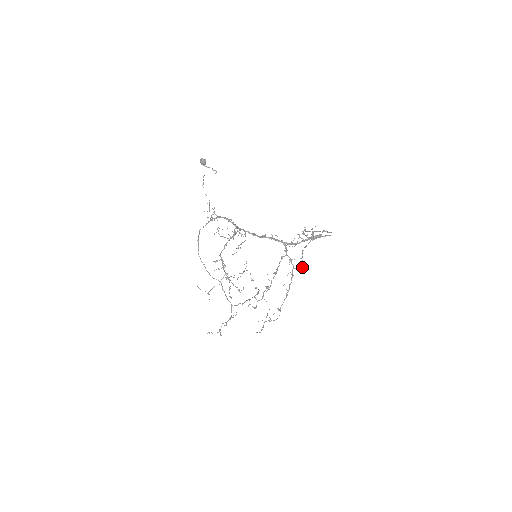
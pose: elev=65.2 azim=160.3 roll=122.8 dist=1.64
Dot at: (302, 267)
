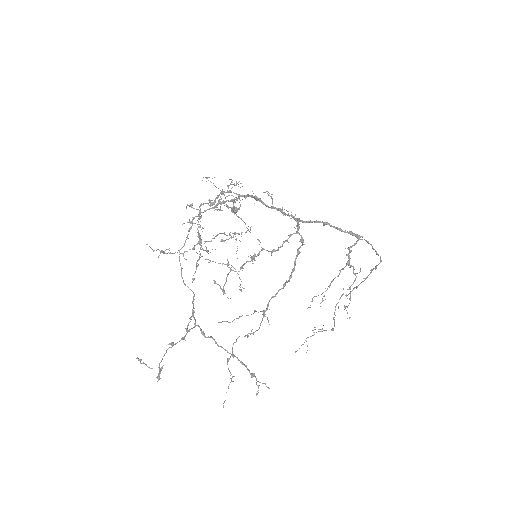
Dot at: (332, 330)
